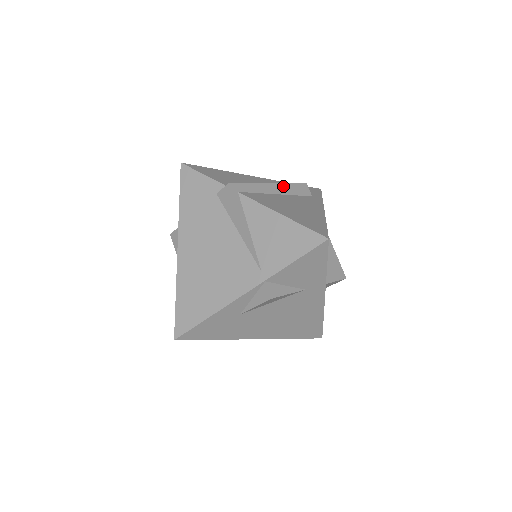
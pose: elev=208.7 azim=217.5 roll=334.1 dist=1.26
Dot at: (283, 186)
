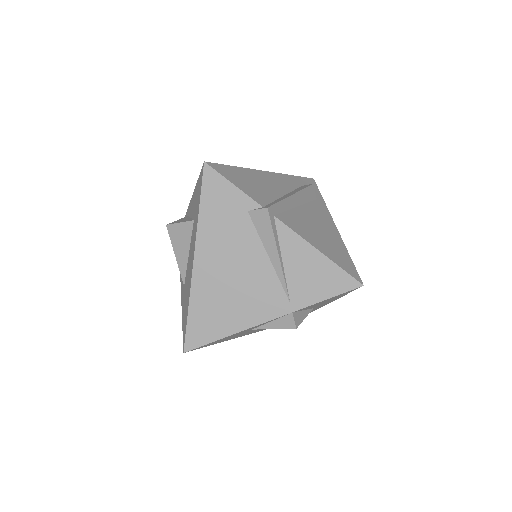
Dot at: (300, 194)
